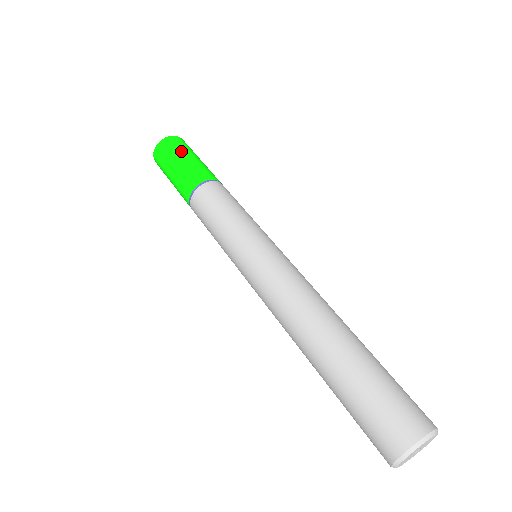
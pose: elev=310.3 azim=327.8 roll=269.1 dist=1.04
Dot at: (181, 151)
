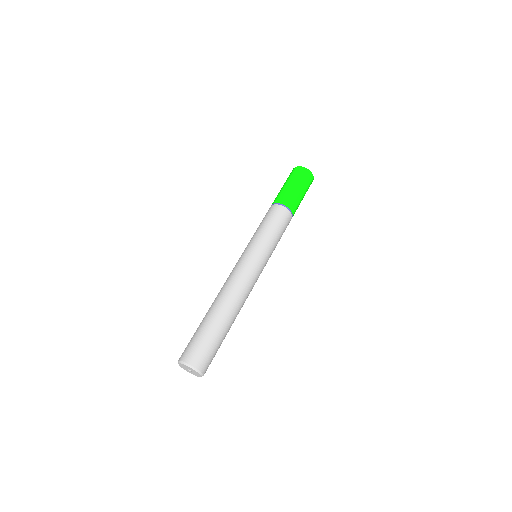
Dot at: (293, 179)
